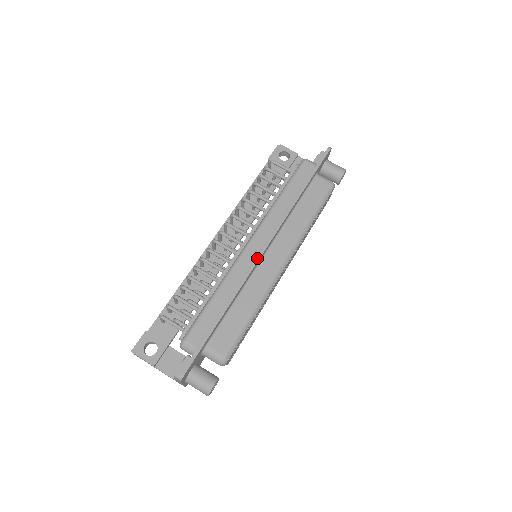
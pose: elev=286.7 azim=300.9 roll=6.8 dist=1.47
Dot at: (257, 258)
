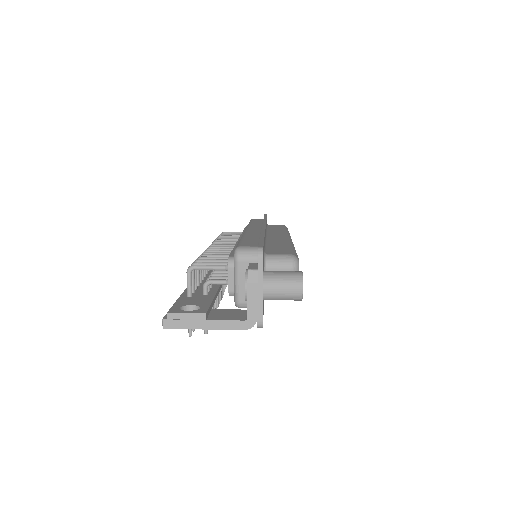
Dot at: (263, 226)
